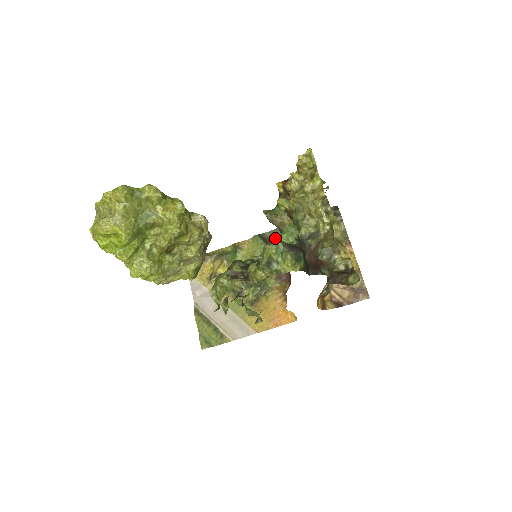
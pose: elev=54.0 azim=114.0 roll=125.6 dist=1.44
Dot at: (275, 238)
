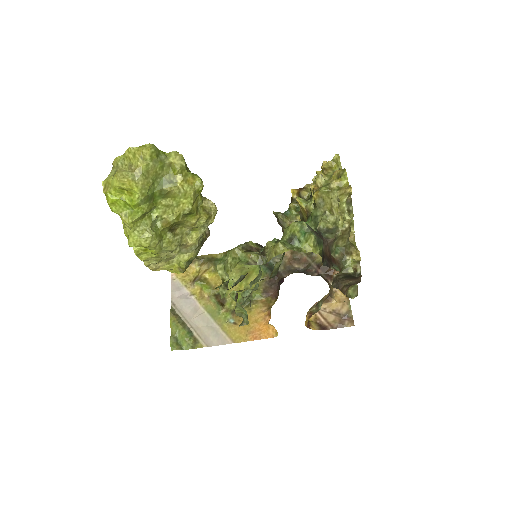
Dot at: occluded
